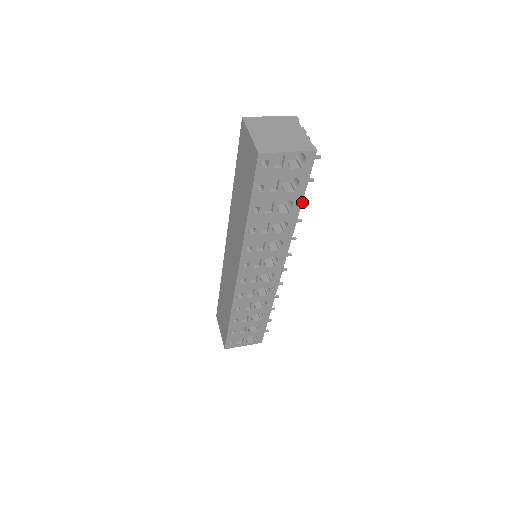
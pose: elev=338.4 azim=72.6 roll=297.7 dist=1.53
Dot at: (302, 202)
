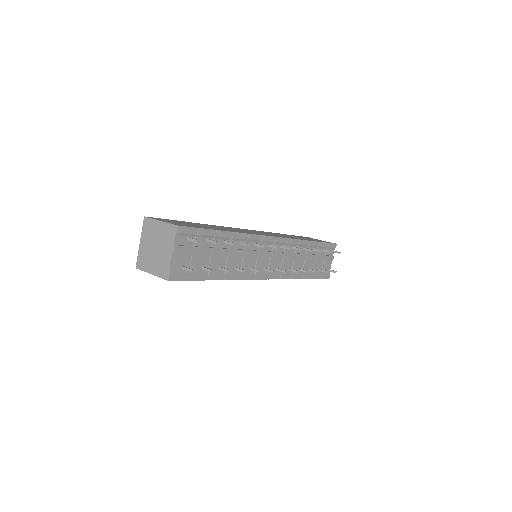
Dot at: (225, 271)
